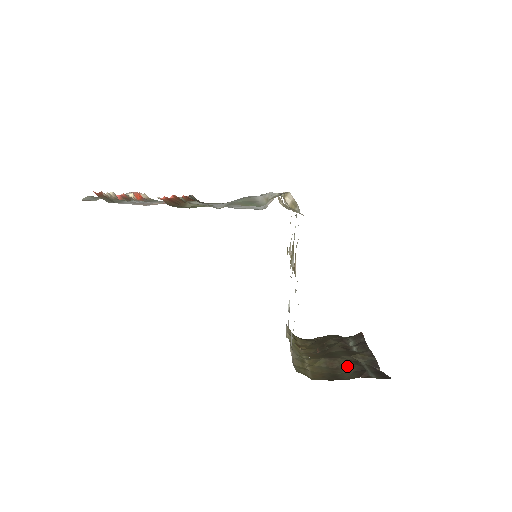
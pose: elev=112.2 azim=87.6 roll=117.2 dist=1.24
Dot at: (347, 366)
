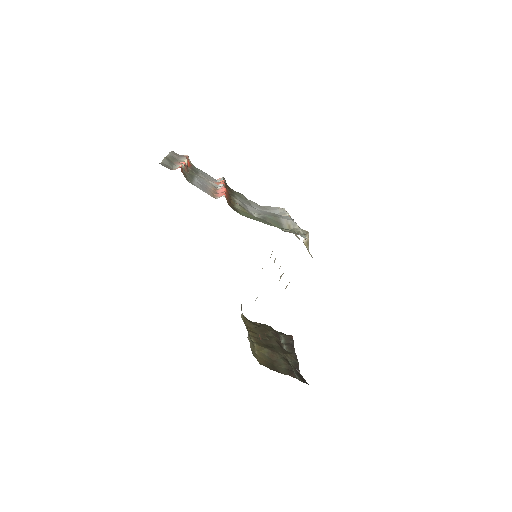
Dot at: (282, 362)
